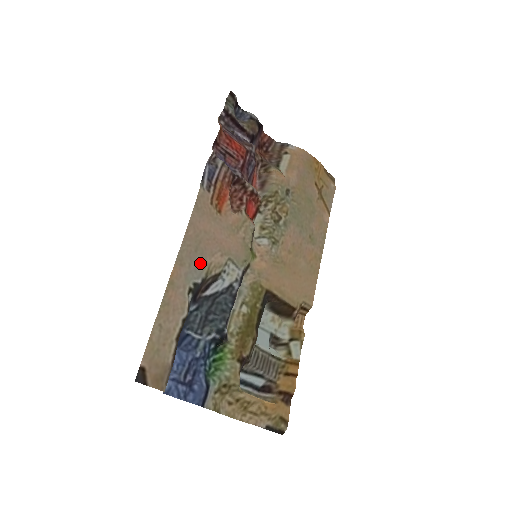
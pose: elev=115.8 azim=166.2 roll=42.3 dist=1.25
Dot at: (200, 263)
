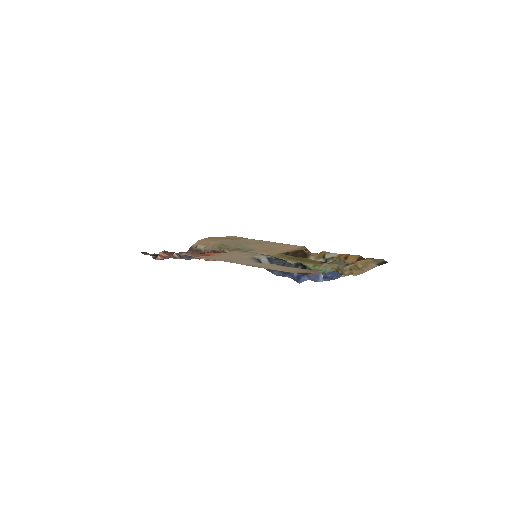
Dot at: (244, 260)
